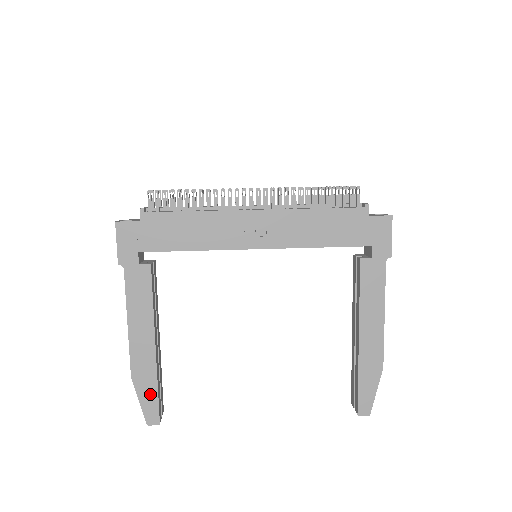
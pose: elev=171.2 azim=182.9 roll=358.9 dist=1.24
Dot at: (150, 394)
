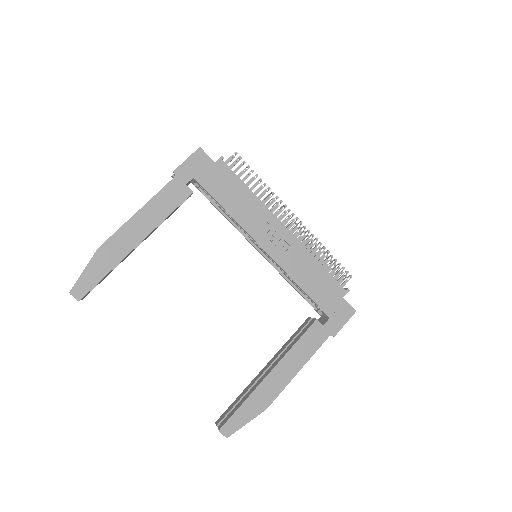
Dot at: (98, 273)
